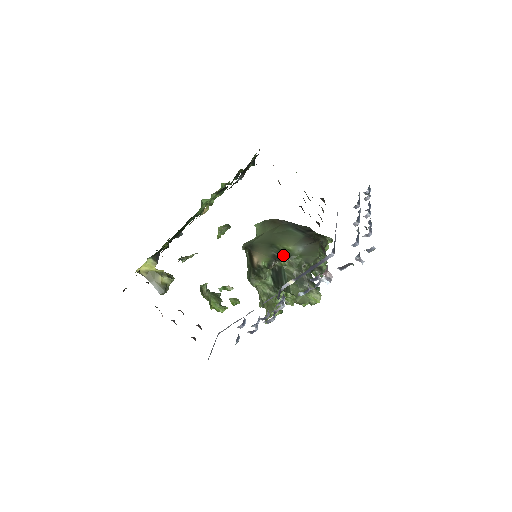
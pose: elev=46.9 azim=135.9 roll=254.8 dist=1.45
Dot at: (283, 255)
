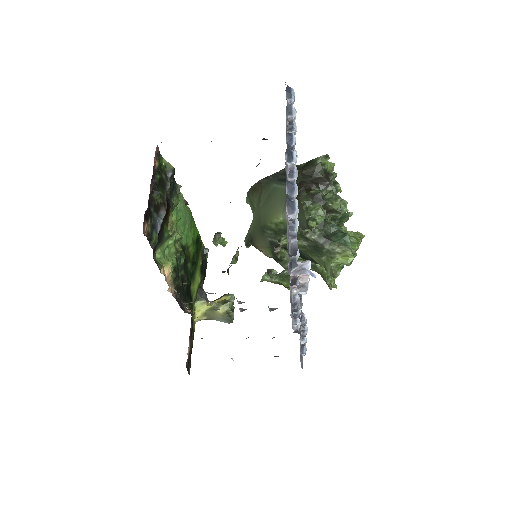
Dot at: (278, 236)
